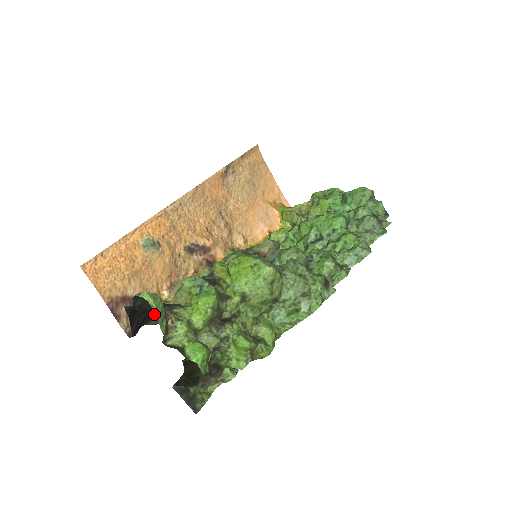
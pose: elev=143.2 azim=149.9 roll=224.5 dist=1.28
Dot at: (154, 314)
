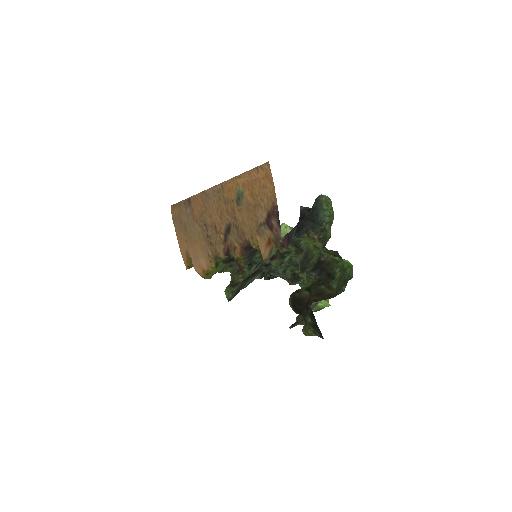
Dot at: (285, 238)
